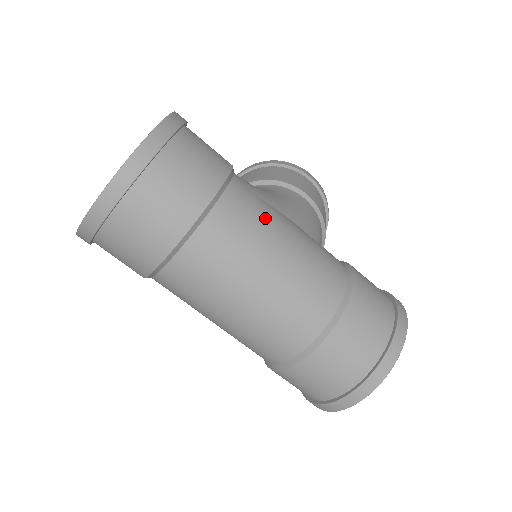
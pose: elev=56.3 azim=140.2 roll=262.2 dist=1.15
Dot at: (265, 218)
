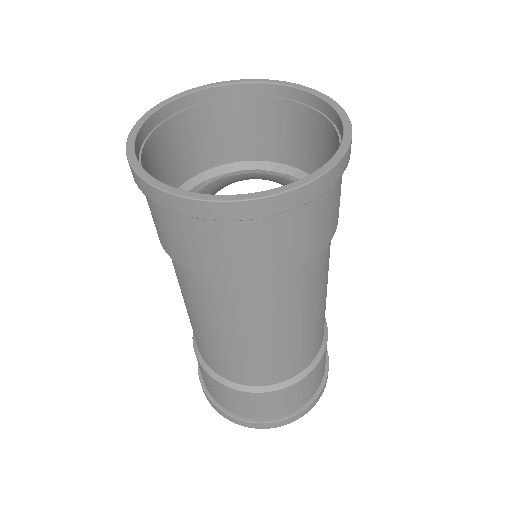
Dot at: (327, 273)
